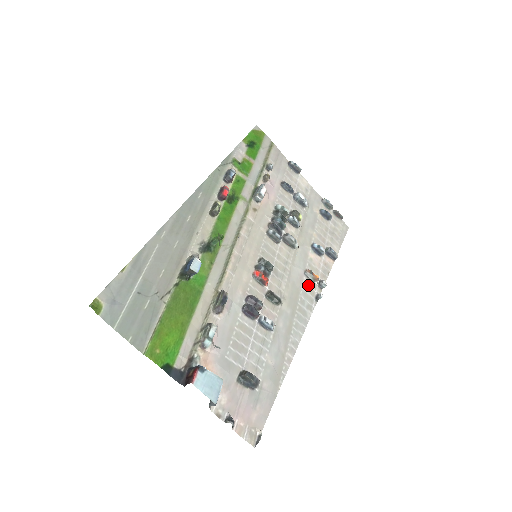
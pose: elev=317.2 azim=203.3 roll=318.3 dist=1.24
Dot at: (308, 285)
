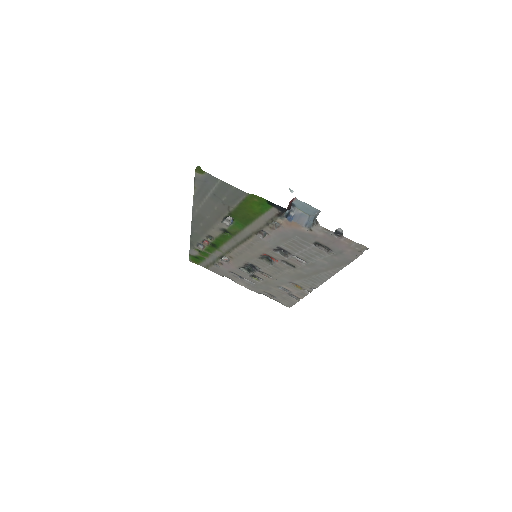
Dot at: (300, 284)
